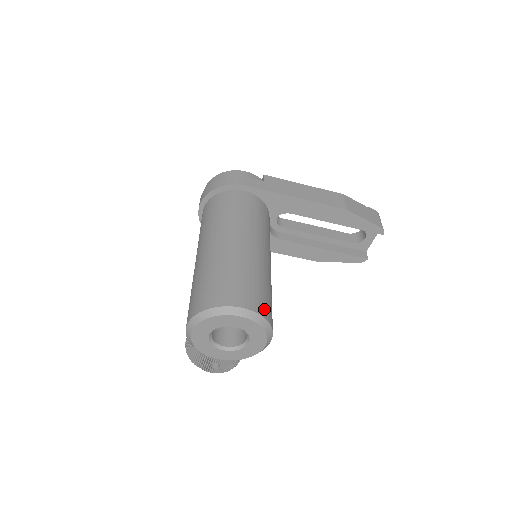
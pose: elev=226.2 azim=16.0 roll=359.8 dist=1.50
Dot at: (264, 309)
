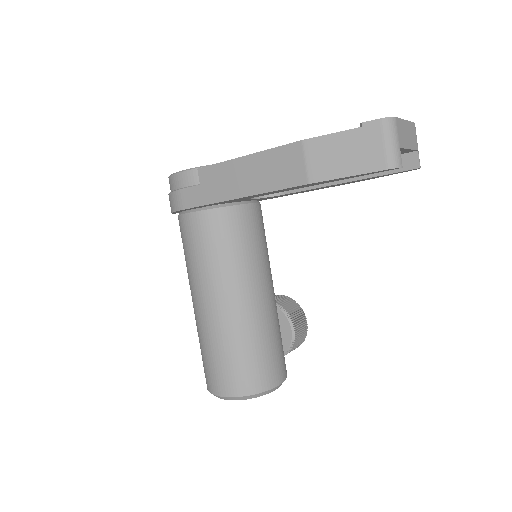
Dot at: (245, 385)
